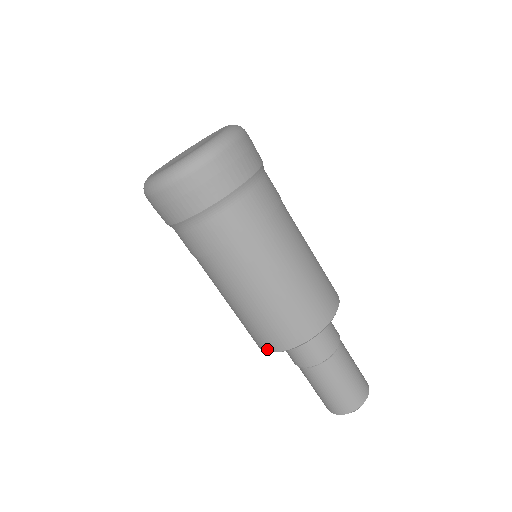
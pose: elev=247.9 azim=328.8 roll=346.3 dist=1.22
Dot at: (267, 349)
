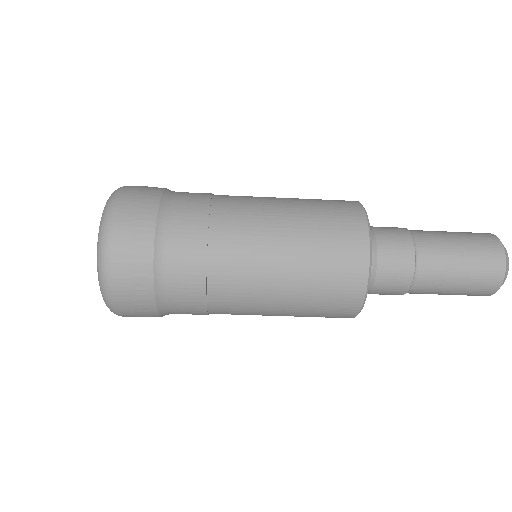
Dot at: occluded
